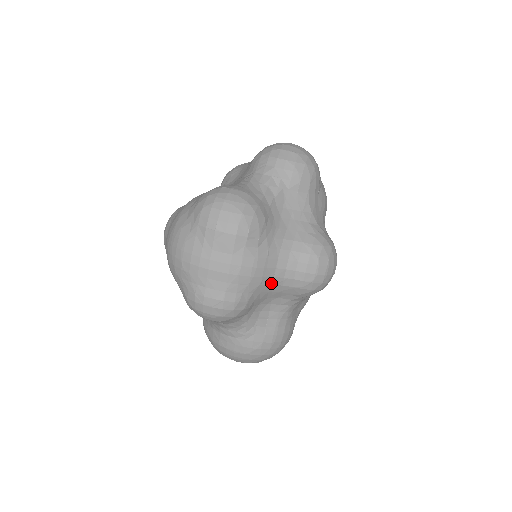
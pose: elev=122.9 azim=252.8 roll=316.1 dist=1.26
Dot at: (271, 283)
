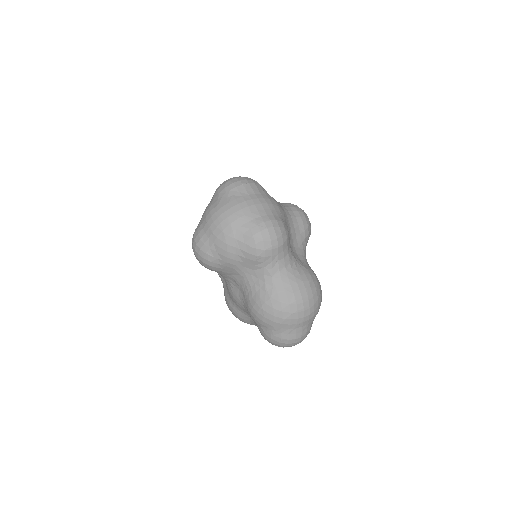
Dot at: (287, 219)
